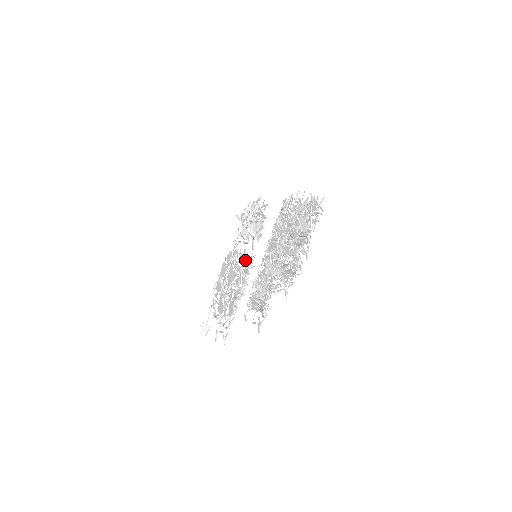
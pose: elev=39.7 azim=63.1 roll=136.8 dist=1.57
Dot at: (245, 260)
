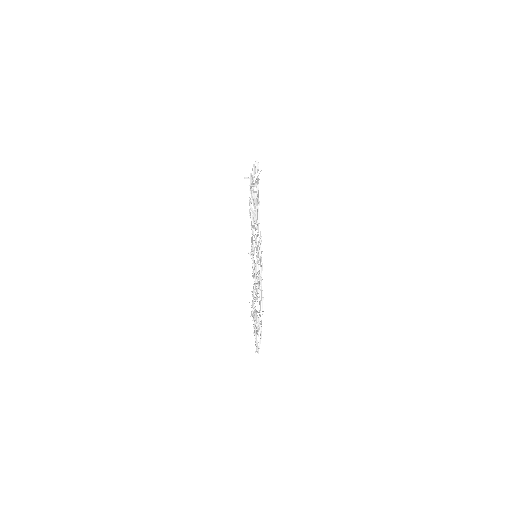
Dot at: (256, 238)
